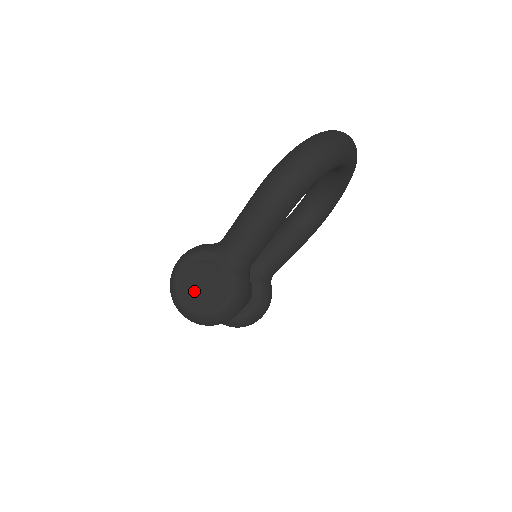
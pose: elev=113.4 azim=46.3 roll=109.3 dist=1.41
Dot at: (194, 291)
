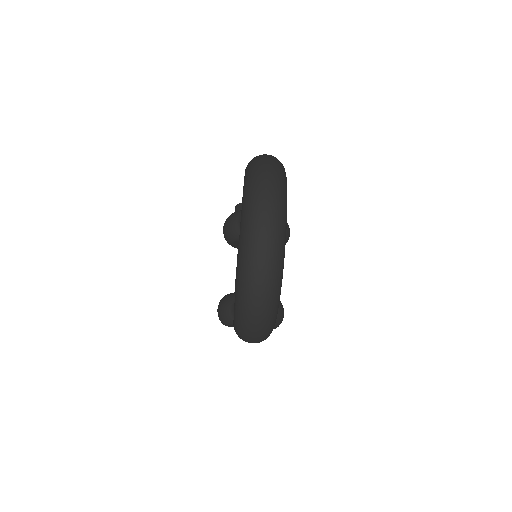
Dot at: occluded
